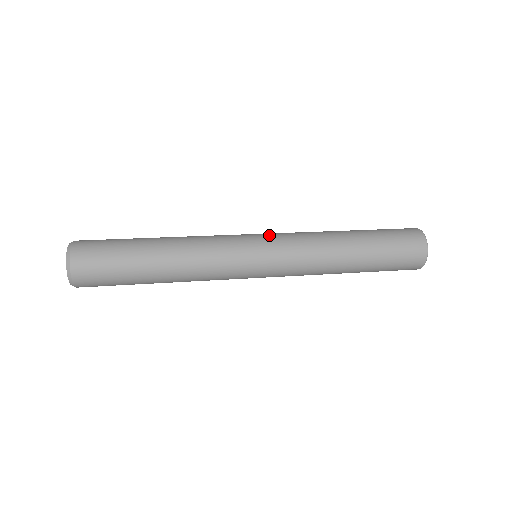
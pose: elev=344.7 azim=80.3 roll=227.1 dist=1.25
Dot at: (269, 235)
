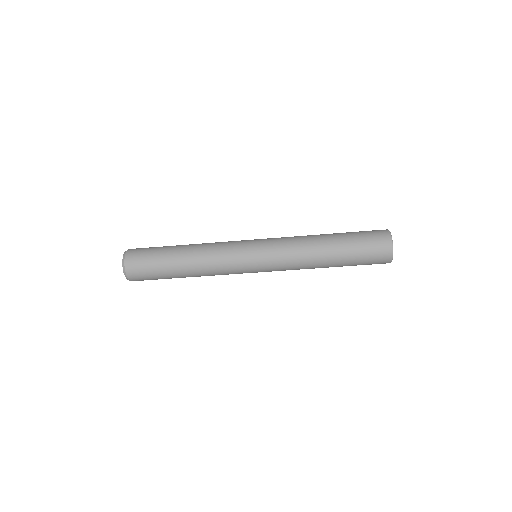
Dot at: occluded
